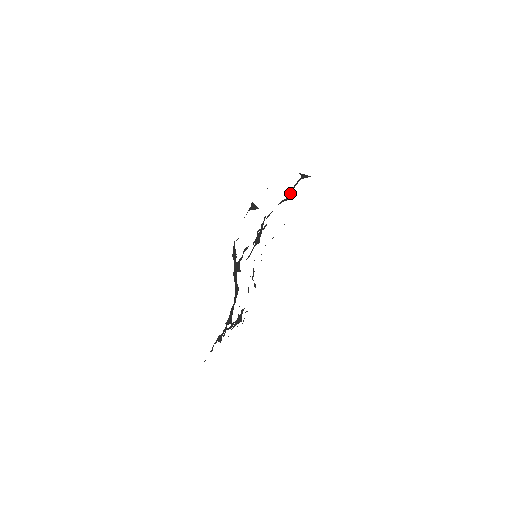
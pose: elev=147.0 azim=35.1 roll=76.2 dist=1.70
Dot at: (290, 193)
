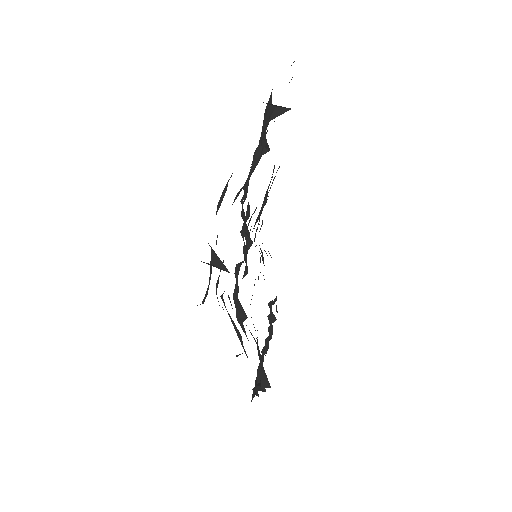
Dot at: (263, 139)
